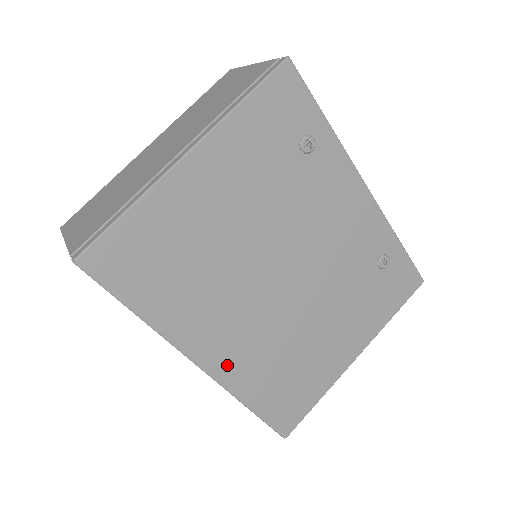
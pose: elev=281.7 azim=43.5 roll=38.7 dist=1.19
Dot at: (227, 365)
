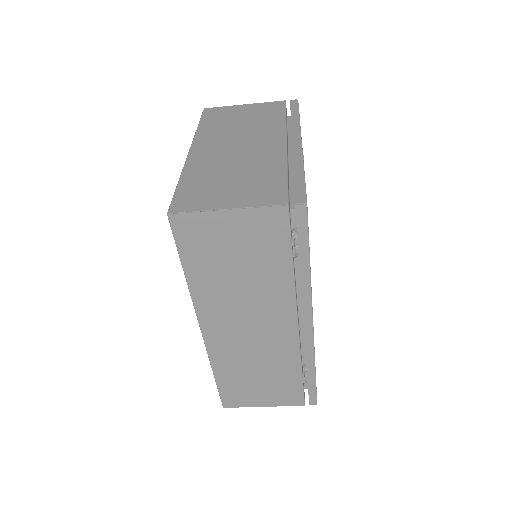
Dot at: occluded
